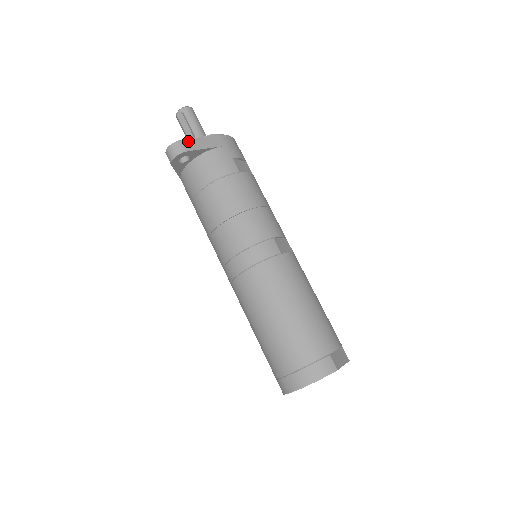
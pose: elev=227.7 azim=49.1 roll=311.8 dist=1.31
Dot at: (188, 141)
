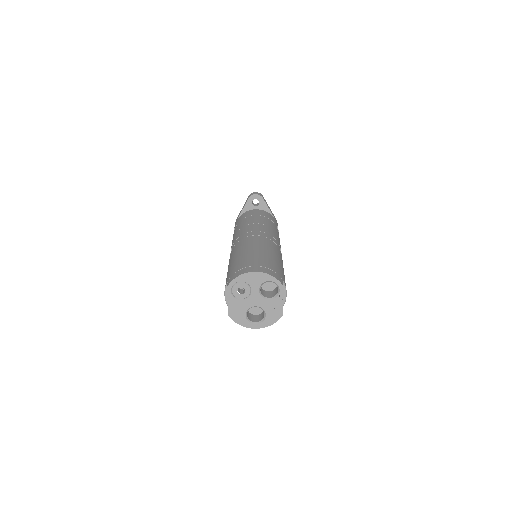
Dot at: occluded
